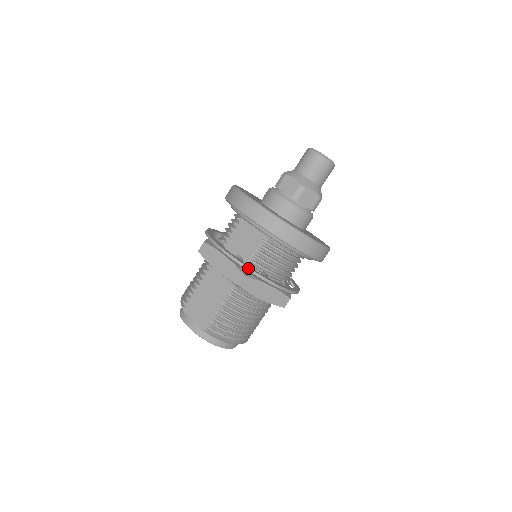
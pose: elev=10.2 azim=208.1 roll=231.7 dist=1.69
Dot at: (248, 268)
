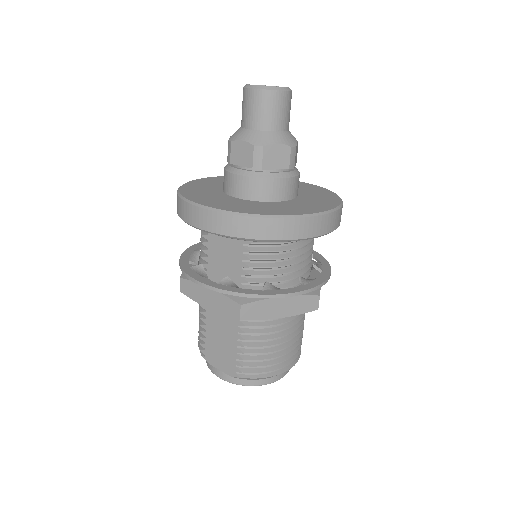
Dot at: (239, 294)
